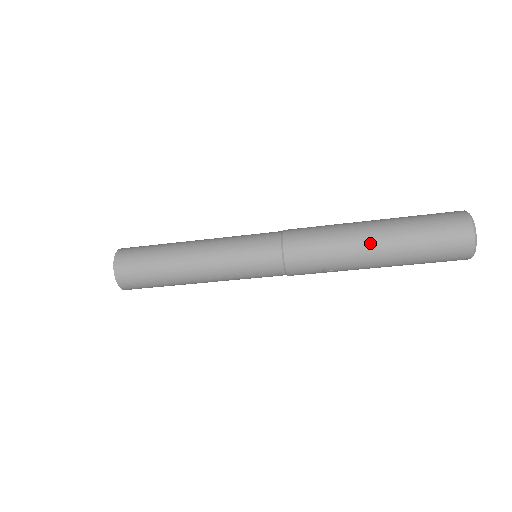
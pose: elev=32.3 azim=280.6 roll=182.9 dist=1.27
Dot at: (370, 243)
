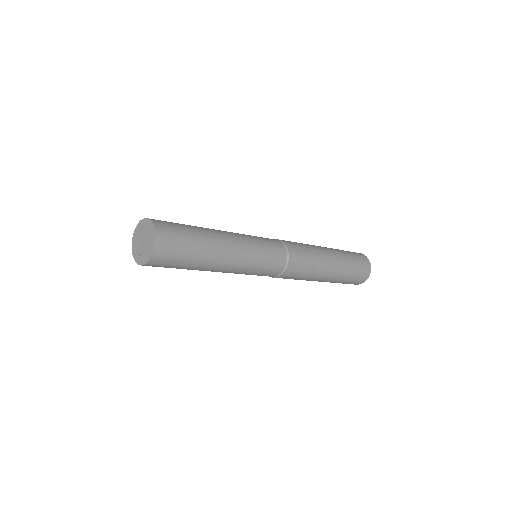
Dot at: (331, 257)
